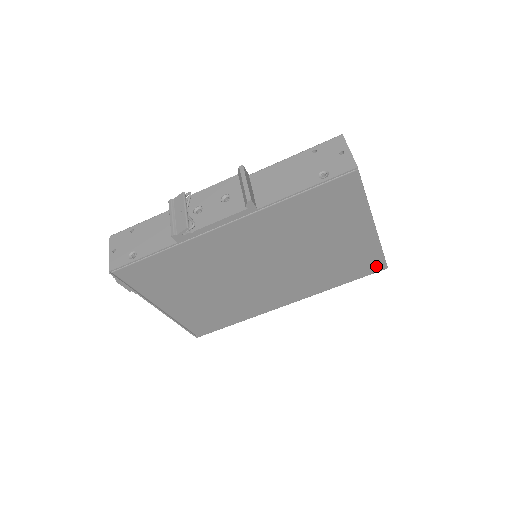
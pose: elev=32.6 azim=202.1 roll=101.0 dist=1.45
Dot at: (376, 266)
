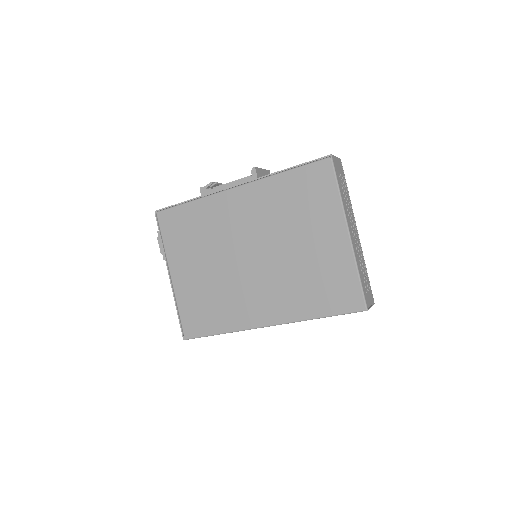
Dot at: (354, 300)
